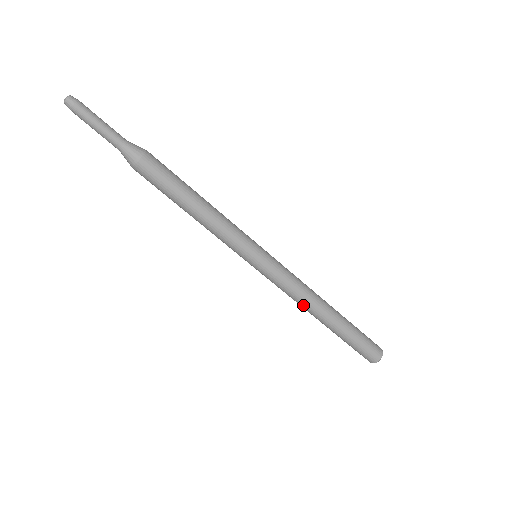
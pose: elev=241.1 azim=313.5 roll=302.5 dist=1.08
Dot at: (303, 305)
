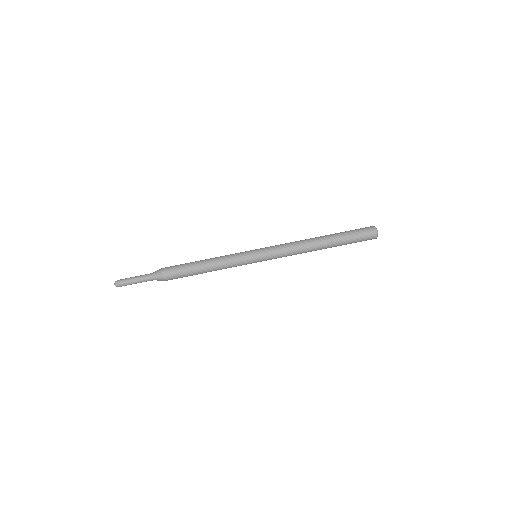
Dot at: (303, 249)
